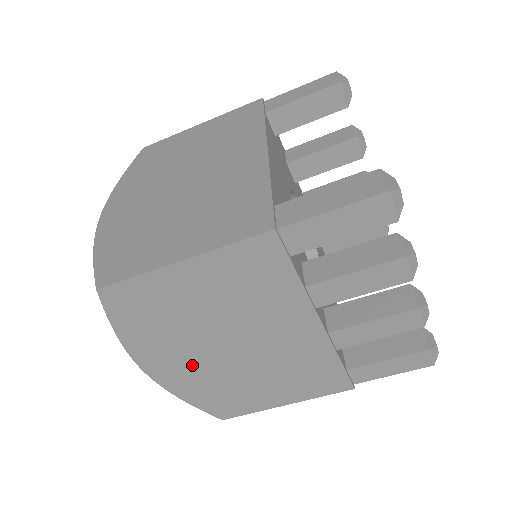
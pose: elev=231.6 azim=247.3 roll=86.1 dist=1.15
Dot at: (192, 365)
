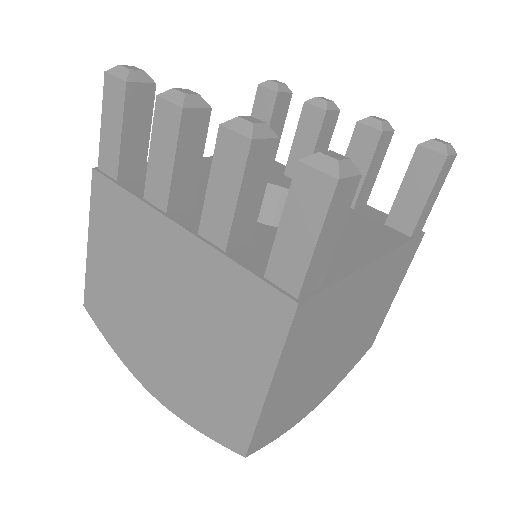
Dot at: (162, 360)
